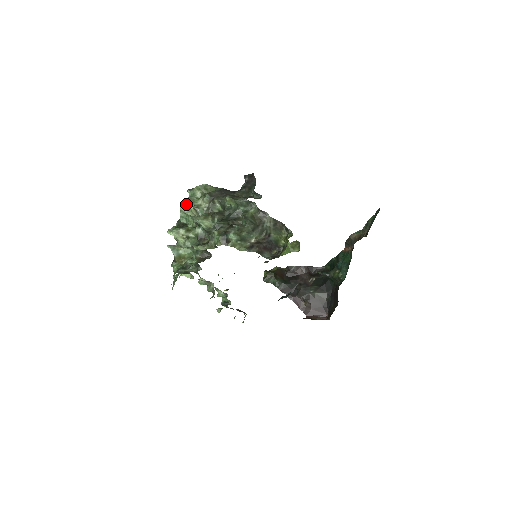
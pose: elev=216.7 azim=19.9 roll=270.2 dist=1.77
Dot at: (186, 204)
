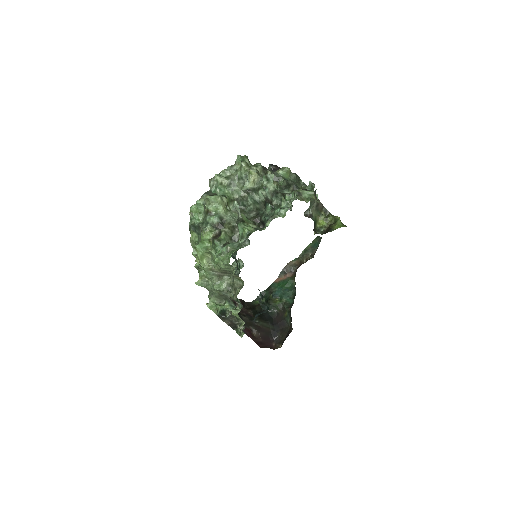
Dot at: (222, 174)
